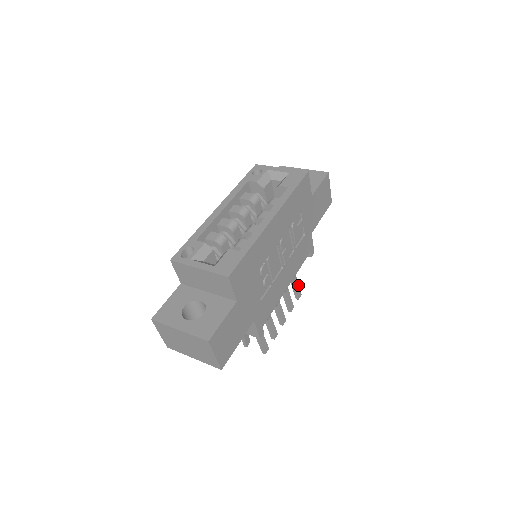
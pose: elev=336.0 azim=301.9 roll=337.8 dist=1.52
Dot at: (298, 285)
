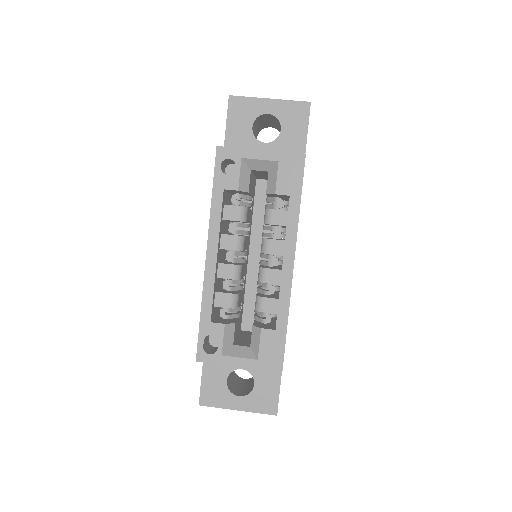
Dot at: occluded
